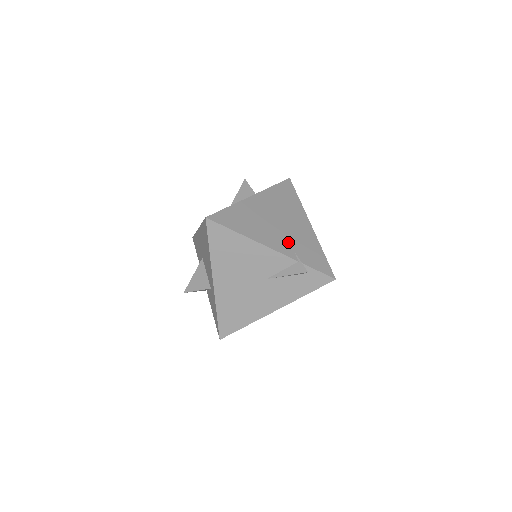
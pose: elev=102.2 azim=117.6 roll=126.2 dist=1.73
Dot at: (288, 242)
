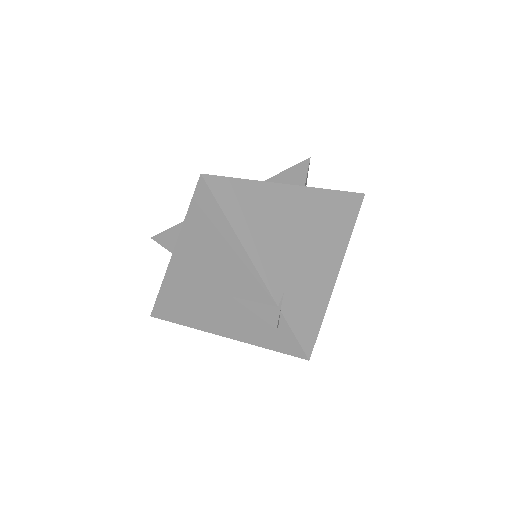
Dot at: (287, 273)
